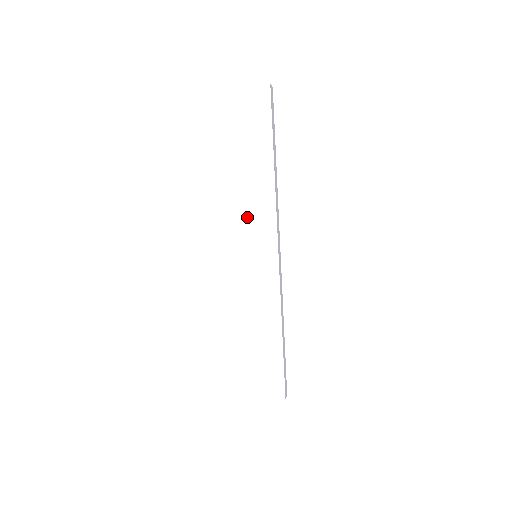
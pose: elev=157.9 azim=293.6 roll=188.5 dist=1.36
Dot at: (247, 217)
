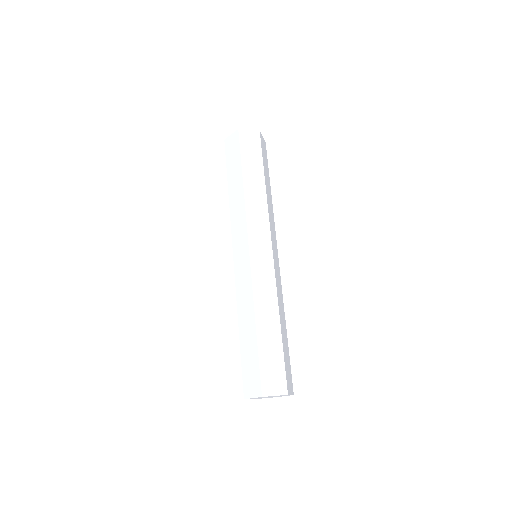
Dot at: (244, 214)
